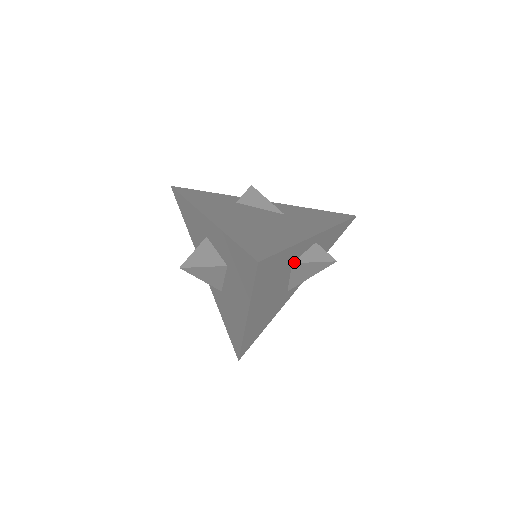
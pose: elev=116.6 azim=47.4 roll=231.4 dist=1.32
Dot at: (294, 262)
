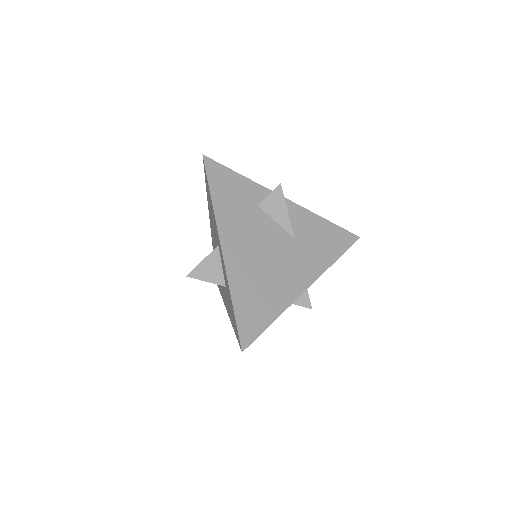
Dot at: occluded
